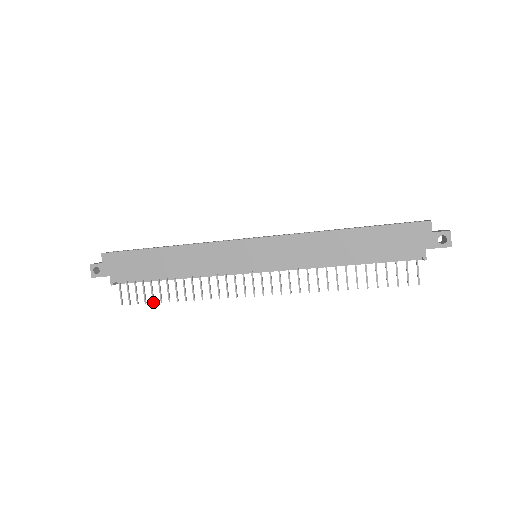
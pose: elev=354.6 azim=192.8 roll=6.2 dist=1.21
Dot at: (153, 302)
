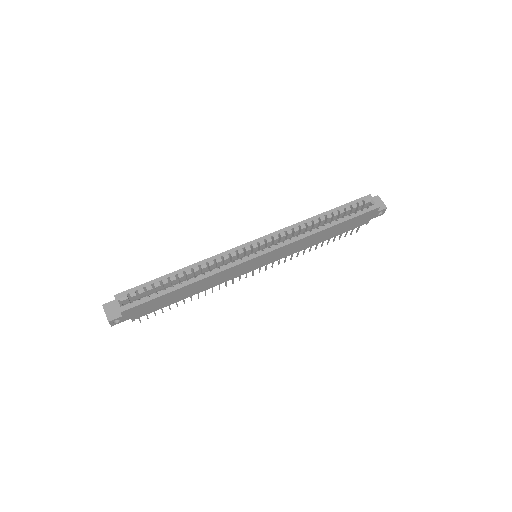
Dot at: occluded
